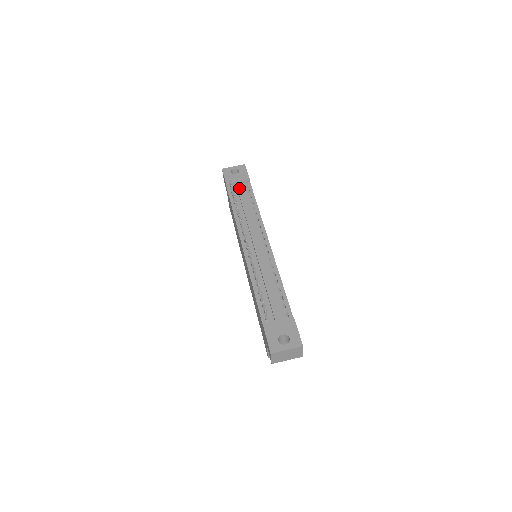
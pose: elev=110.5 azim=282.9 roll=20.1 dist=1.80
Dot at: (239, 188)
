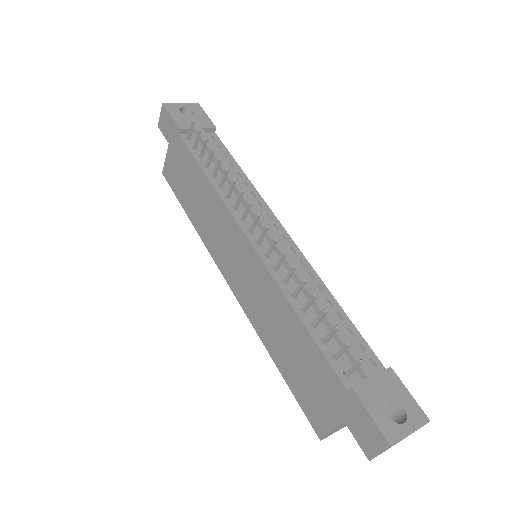
Dot at: occluded
